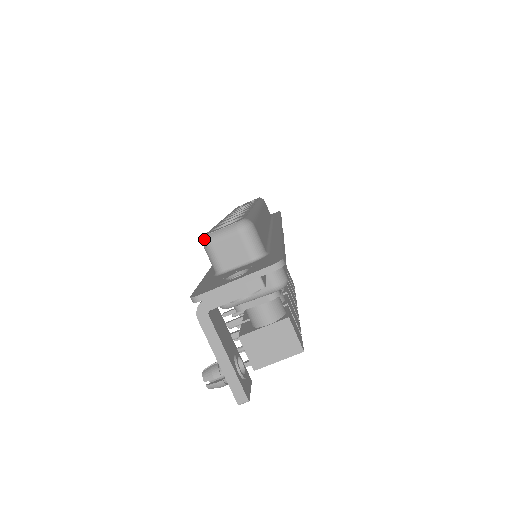
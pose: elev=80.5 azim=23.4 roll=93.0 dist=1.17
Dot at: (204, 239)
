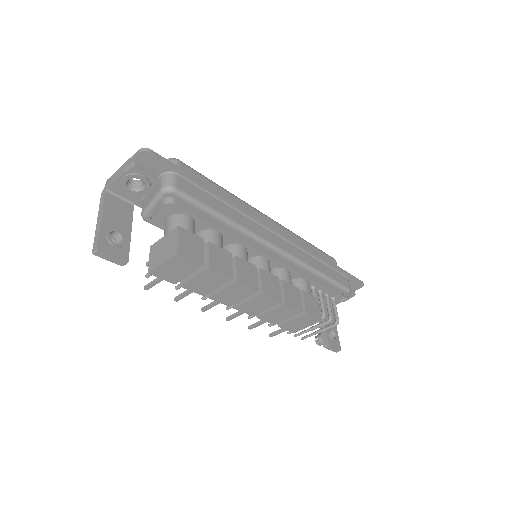
Dot at: occluded
